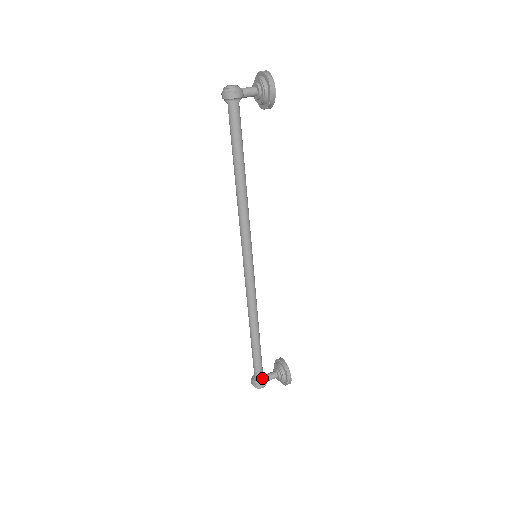
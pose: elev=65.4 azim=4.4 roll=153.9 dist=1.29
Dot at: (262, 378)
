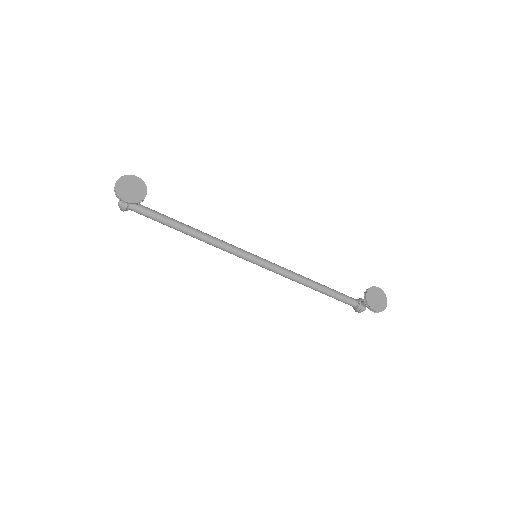
Dot at: (356, 307)
